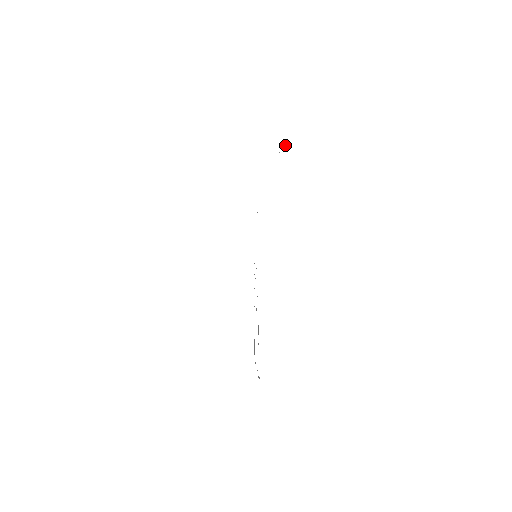
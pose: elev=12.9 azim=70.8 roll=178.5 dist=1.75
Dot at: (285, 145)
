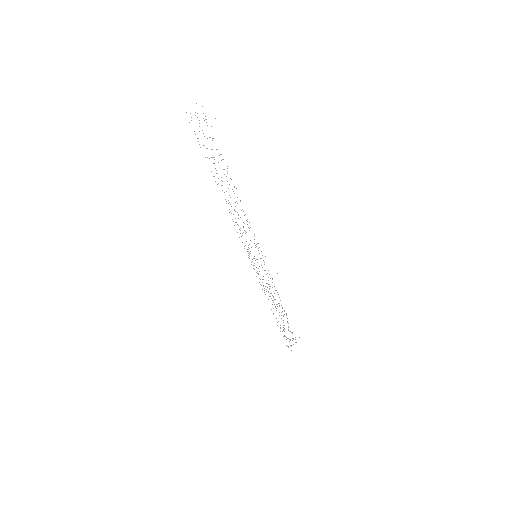
Dot at: occluded
